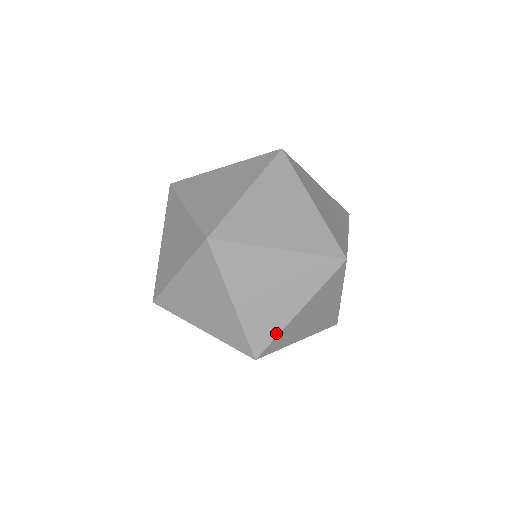
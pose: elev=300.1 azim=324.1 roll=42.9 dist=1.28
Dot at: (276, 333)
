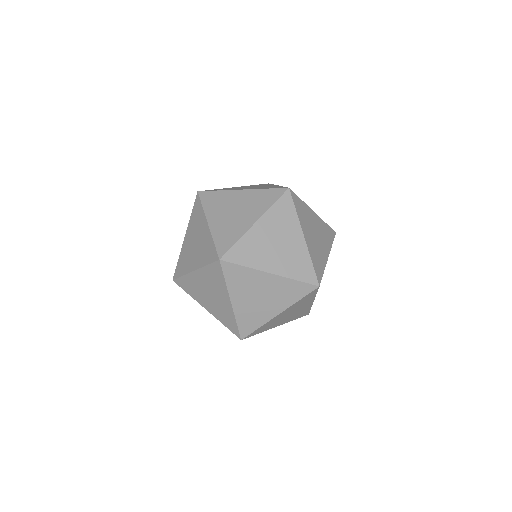
Dot at: (309, 309)
